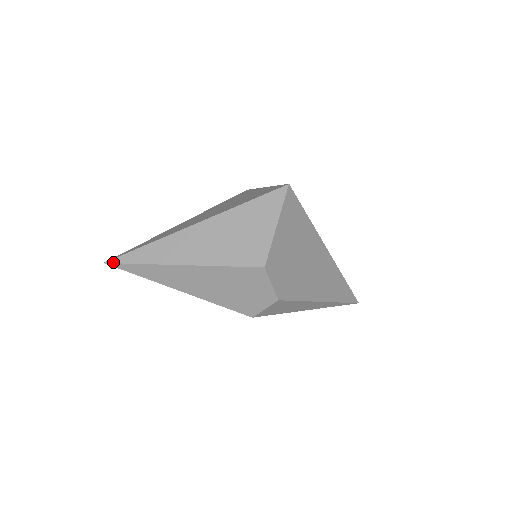
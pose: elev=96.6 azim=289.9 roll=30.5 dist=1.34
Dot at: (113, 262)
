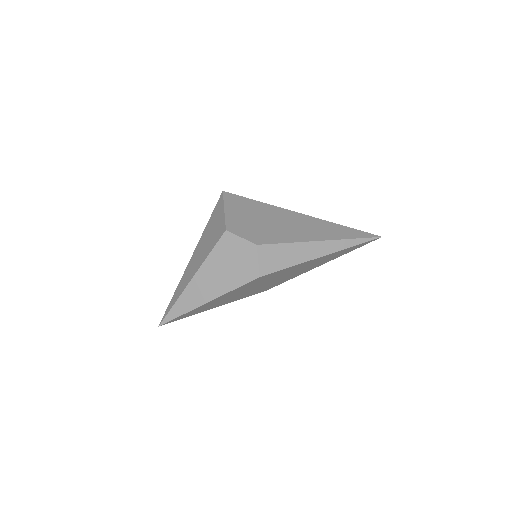
Dot at: (162, 321)
